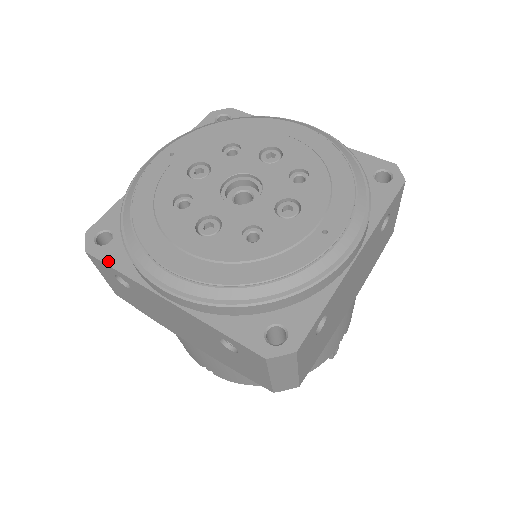
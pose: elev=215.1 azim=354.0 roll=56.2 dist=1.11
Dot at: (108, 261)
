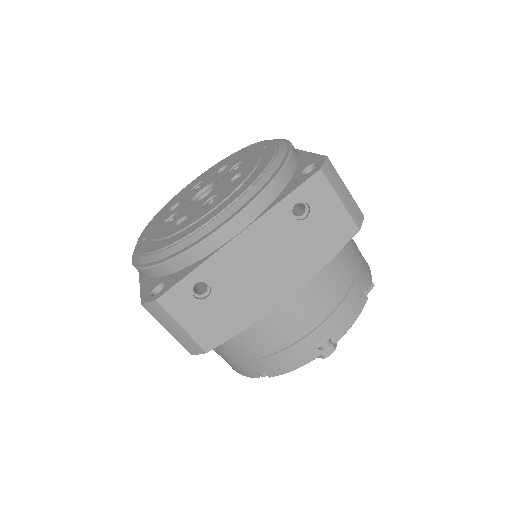
Dot at: (178, 280)
